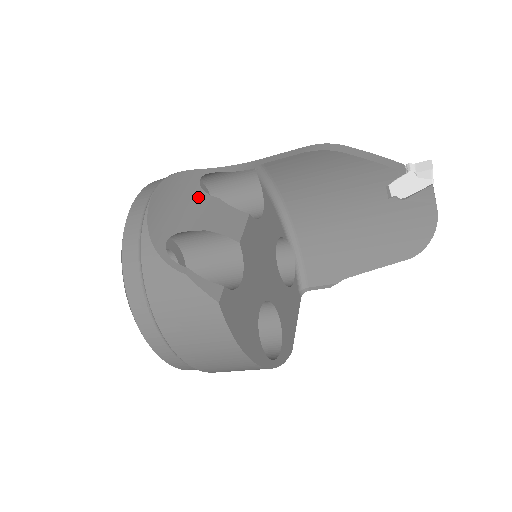
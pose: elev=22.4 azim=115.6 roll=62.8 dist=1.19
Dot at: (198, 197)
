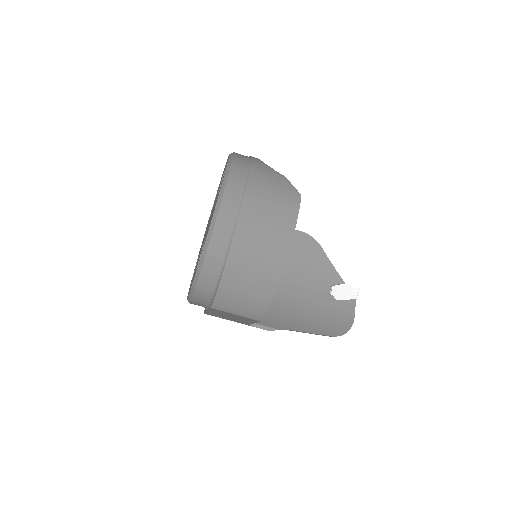
Dot at: occluded
